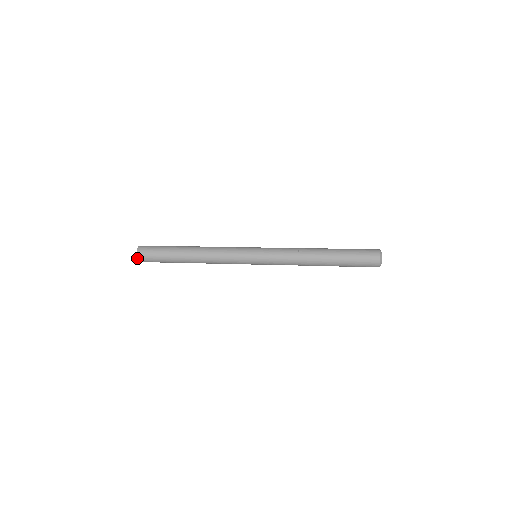
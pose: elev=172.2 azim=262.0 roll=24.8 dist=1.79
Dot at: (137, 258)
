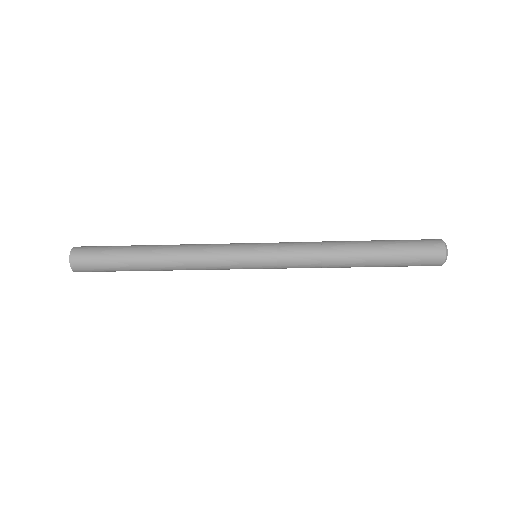
Dot at: (70, 266)
